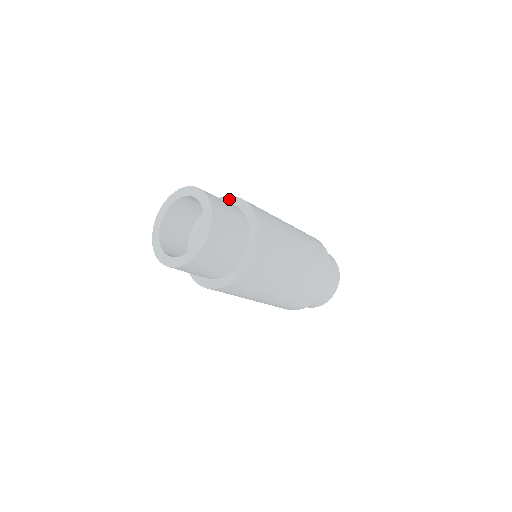
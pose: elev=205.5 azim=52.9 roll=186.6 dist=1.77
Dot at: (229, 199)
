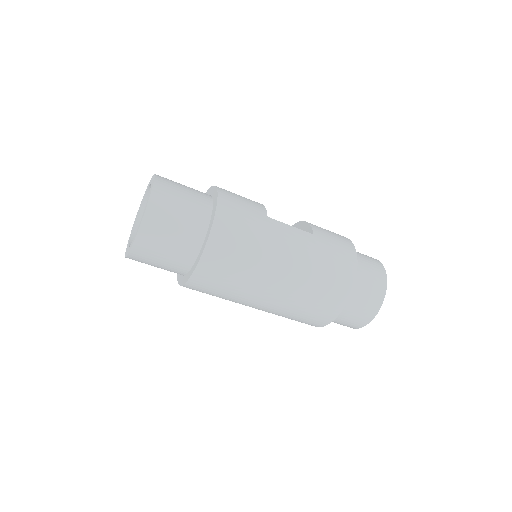
Dot at: (215, 193)
